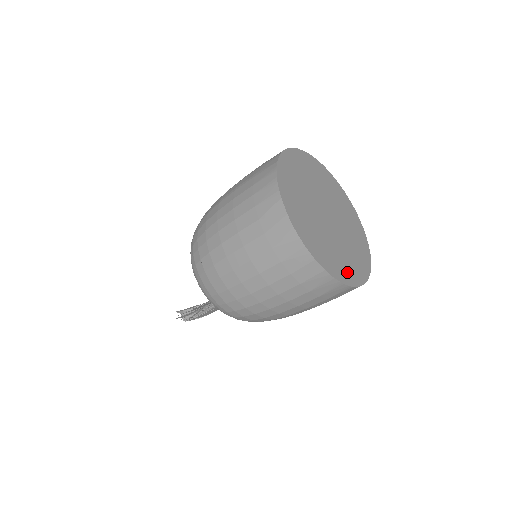
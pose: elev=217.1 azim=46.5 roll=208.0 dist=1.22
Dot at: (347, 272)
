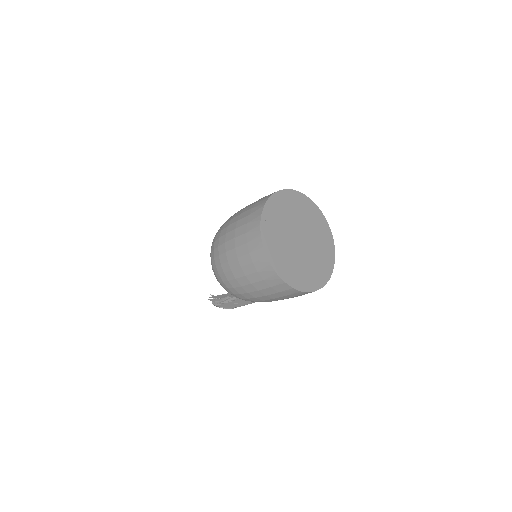
Dot at: (288, 273)
